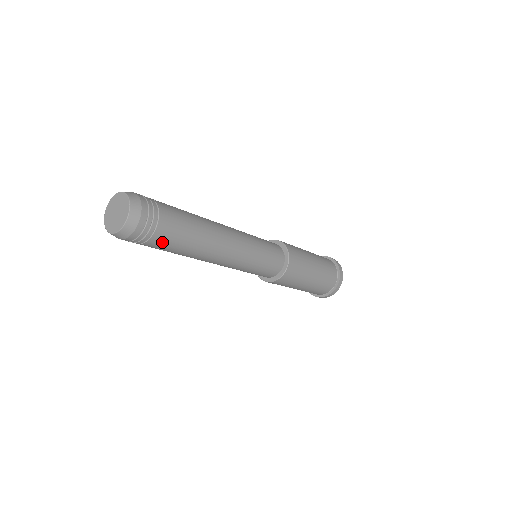
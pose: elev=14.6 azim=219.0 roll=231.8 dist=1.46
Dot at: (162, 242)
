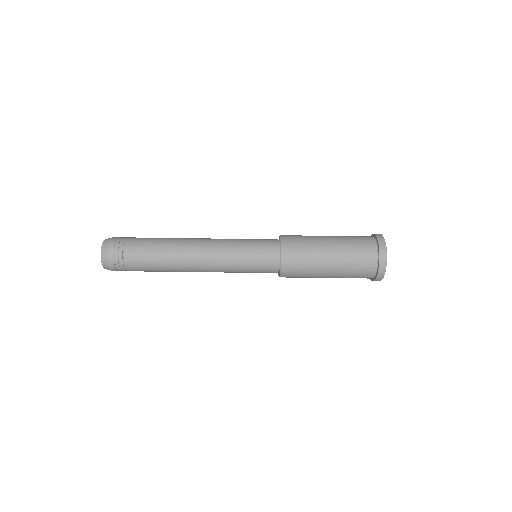
Dot at: (135, 261)
